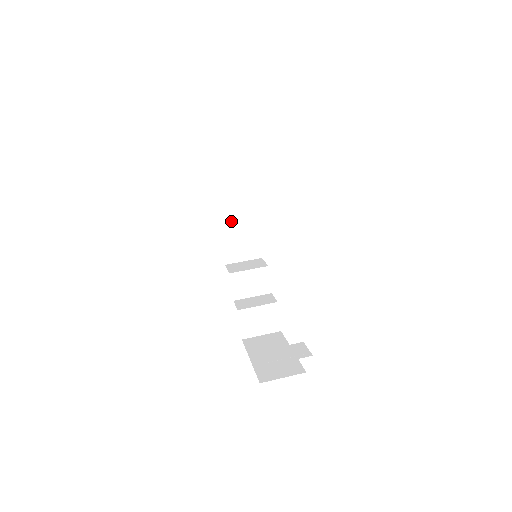
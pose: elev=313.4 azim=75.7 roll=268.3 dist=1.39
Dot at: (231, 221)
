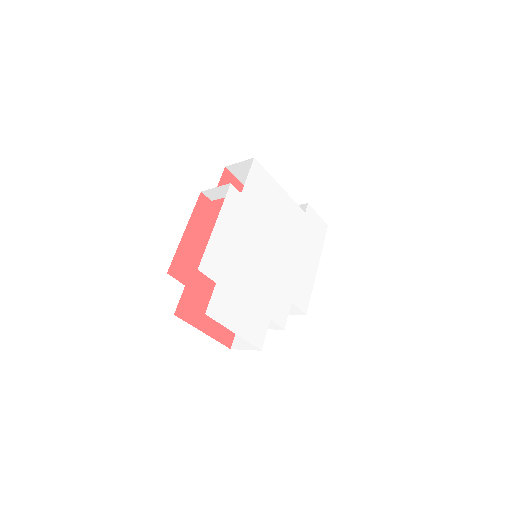
Dot at: occluded
